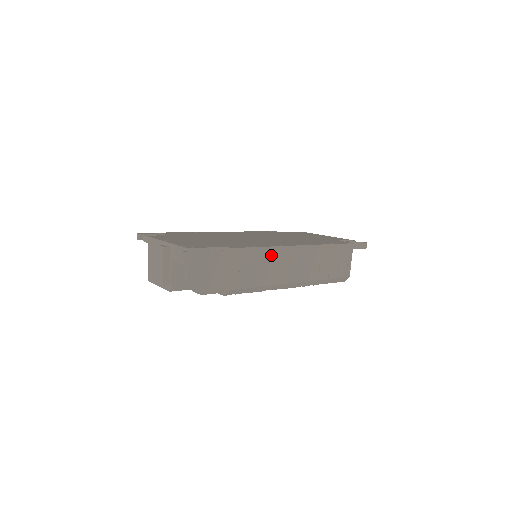
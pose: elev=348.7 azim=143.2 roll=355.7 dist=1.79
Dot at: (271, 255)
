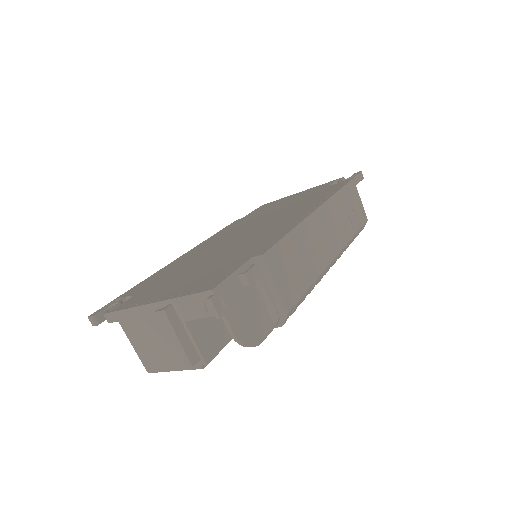
Dot at: (301, 238)
